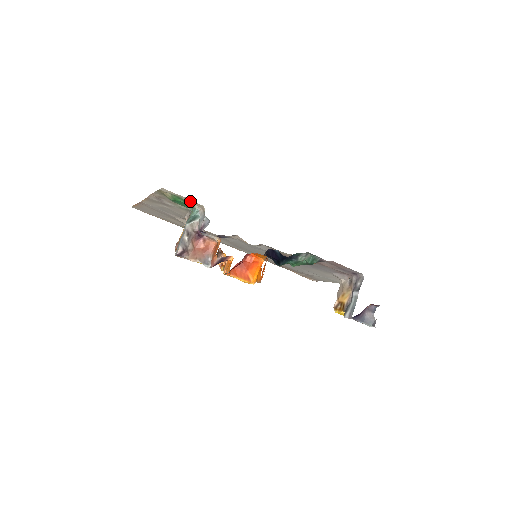
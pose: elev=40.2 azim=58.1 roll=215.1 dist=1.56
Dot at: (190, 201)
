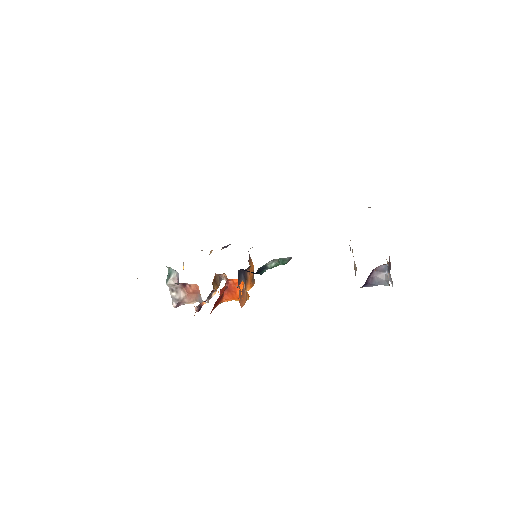
Dot at: occluded
